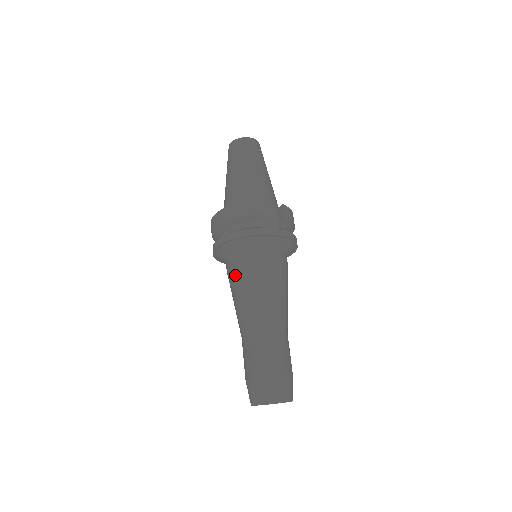
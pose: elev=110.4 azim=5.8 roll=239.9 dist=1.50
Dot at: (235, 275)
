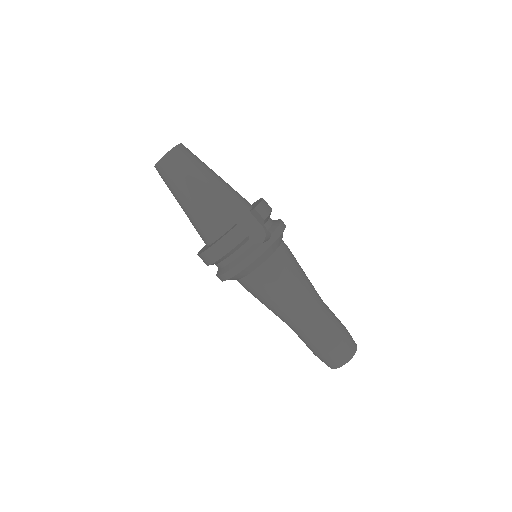
Dot at: (255, 293)
